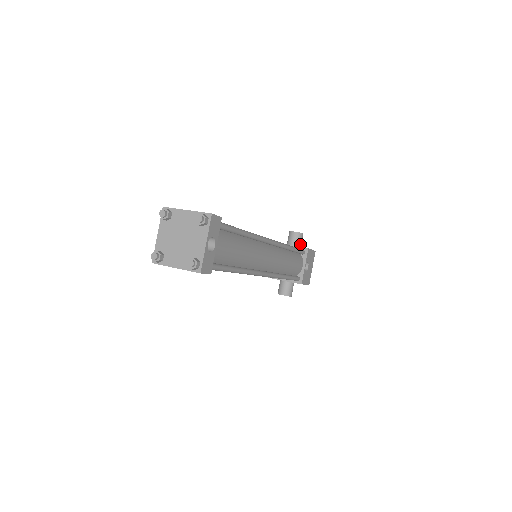
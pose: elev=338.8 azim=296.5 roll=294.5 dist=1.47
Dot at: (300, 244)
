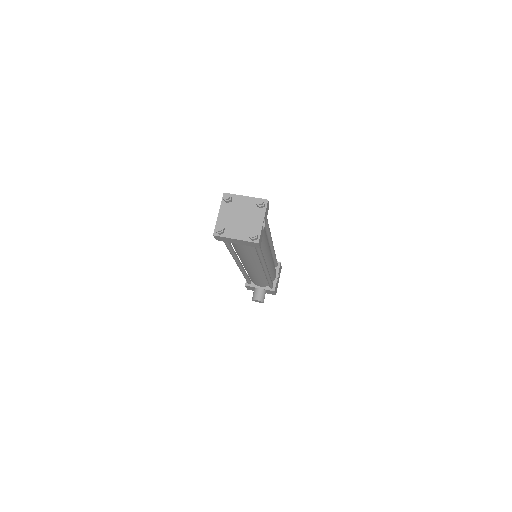
Dot at: occluded
